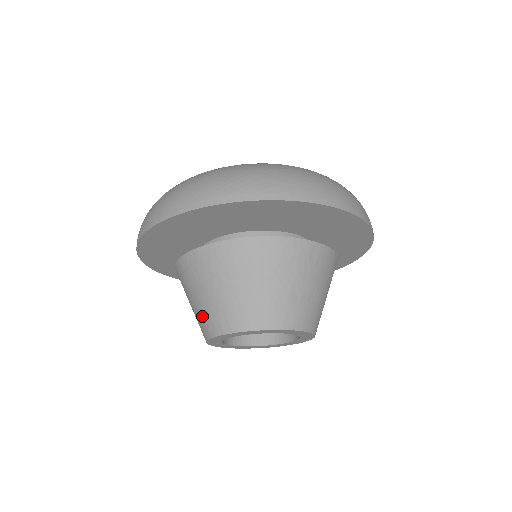
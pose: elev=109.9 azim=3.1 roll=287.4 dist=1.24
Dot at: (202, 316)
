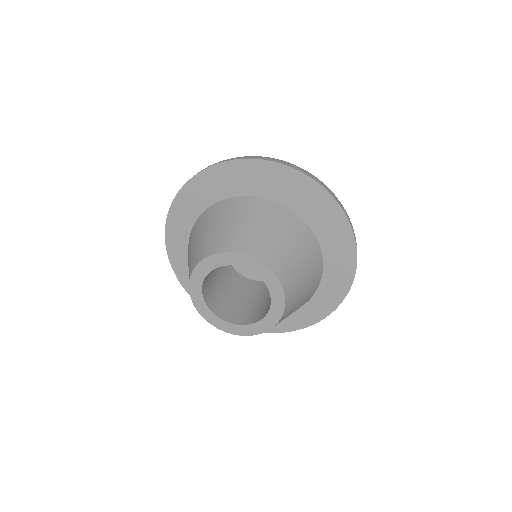
Dot at: (194, 254)
